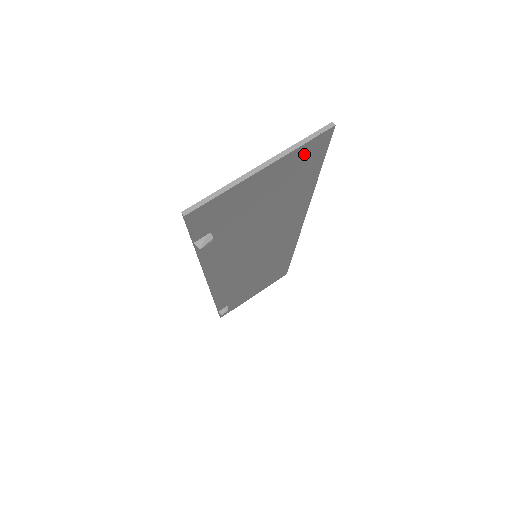
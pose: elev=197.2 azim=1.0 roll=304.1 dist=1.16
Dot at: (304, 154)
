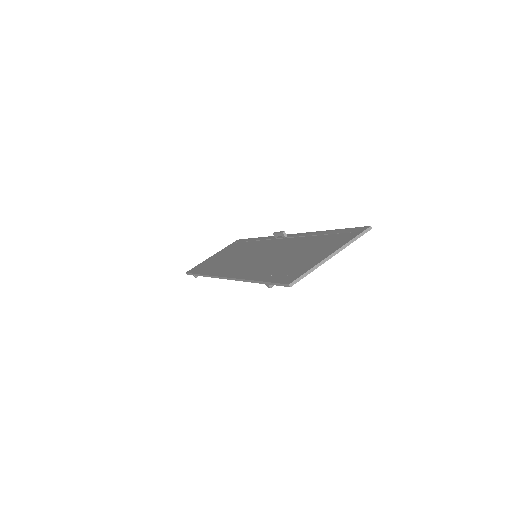
Dot at: occluded
